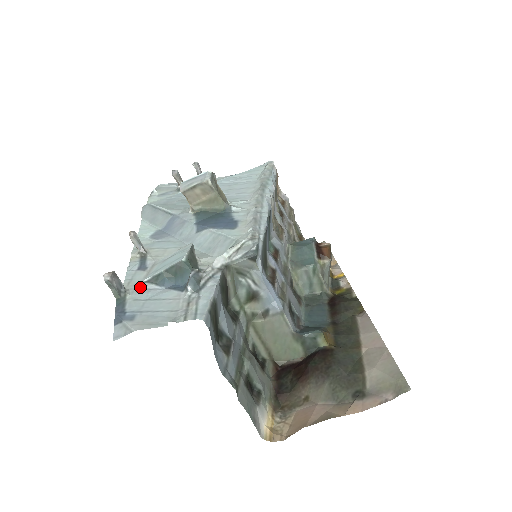
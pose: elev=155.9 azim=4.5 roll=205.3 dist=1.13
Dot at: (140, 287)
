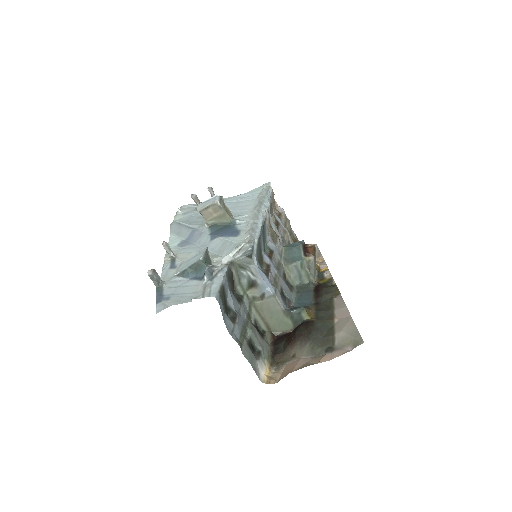
Dot at: (172, 279)
